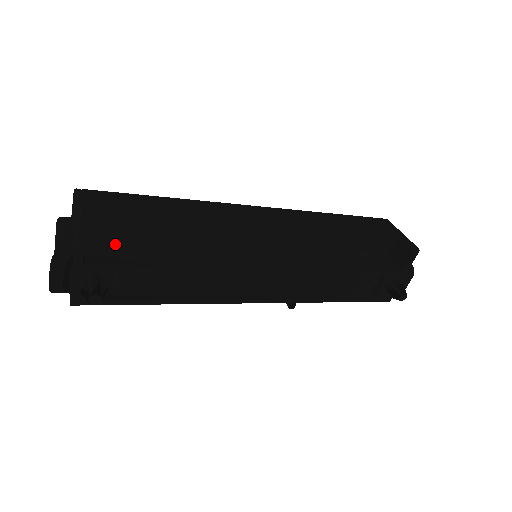
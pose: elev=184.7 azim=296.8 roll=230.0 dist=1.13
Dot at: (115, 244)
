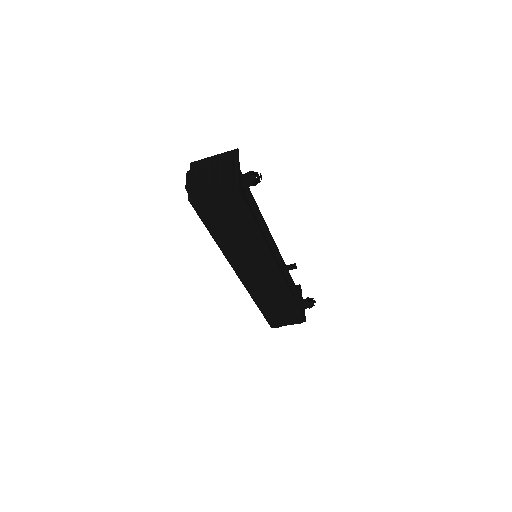
Dot at: occluded
